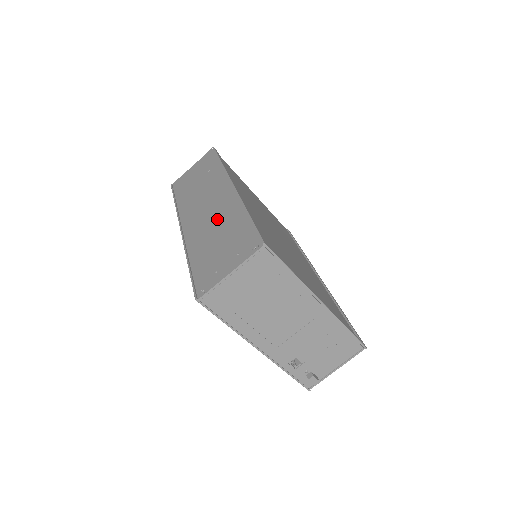
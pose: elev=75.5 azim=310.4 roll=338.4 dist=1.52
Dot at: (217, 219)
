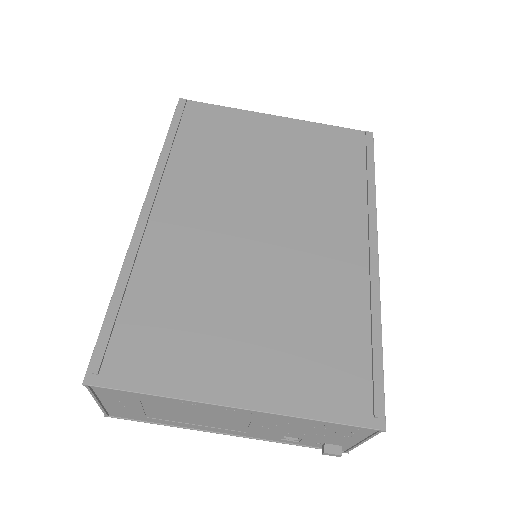
Dot at: occluded
